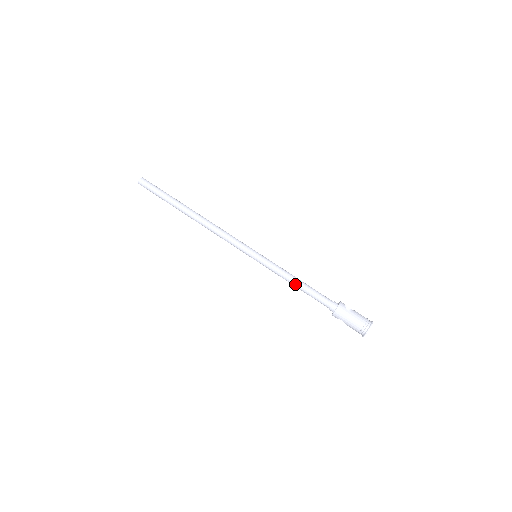
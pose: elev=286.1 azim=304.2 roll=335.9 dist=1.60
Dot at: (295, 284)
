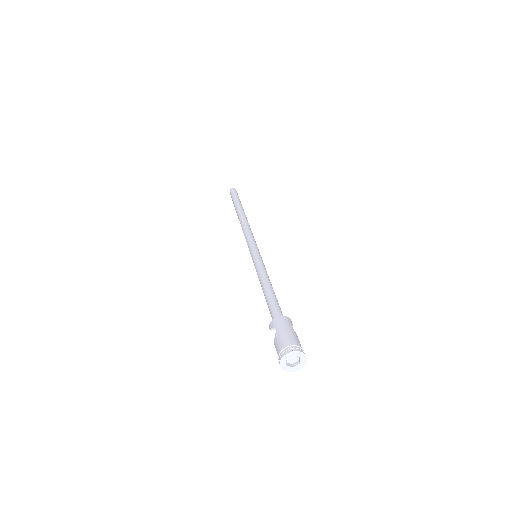
Dot at: (265, 284)
